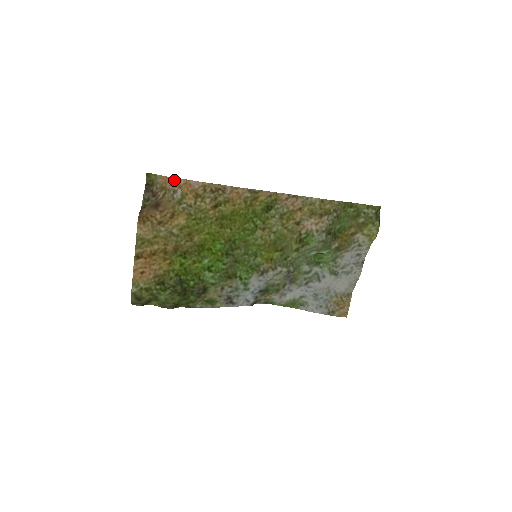
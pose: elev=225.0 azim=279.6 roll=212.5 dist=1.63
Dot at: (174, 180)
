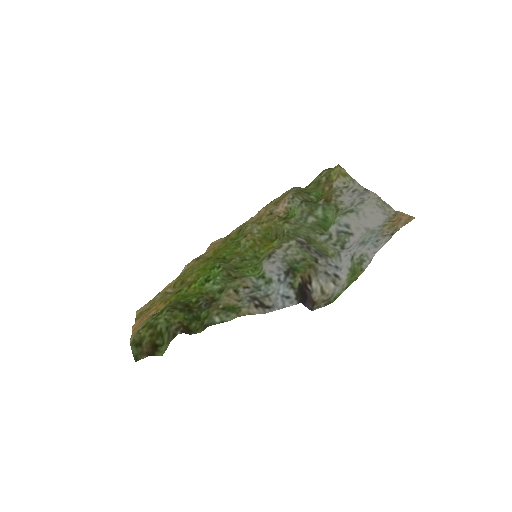
Dot at: occluded
